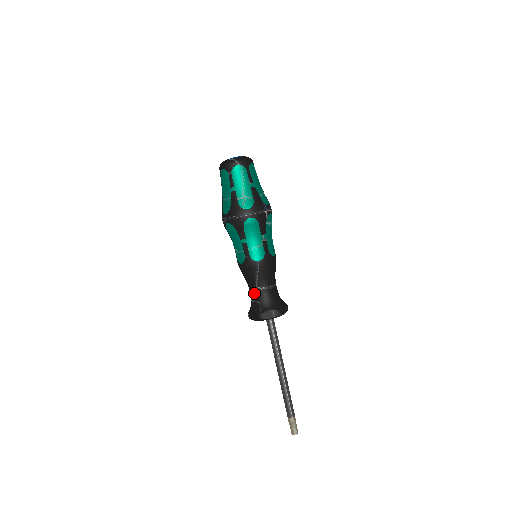
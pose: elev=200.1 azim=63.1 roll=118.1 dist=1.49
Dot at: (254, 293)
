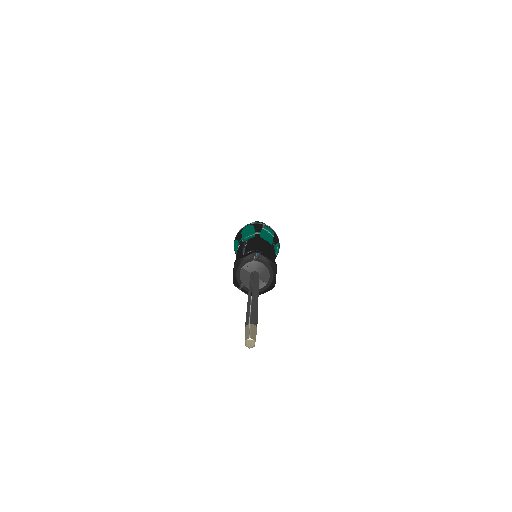
Dot at: occluded
